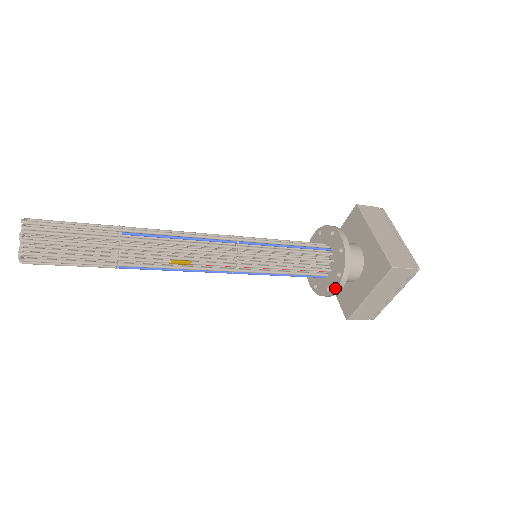
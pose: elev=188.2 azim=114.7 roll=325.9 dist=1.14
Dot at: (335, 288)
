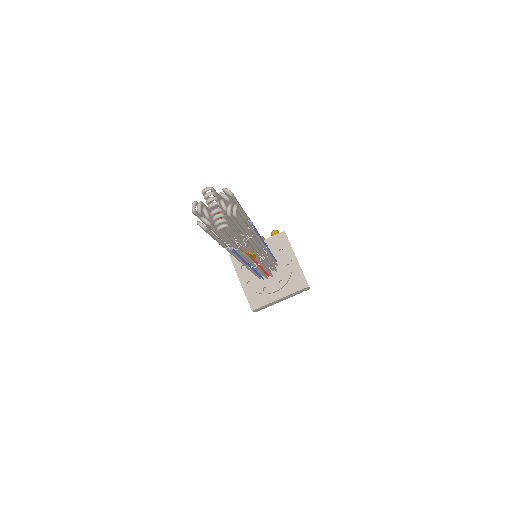
Dot at: (275, 290)
